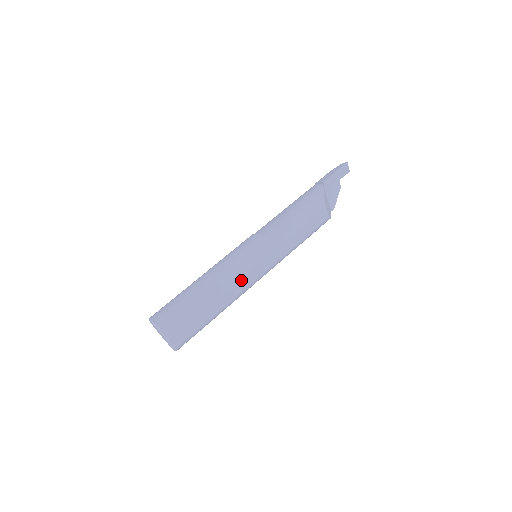
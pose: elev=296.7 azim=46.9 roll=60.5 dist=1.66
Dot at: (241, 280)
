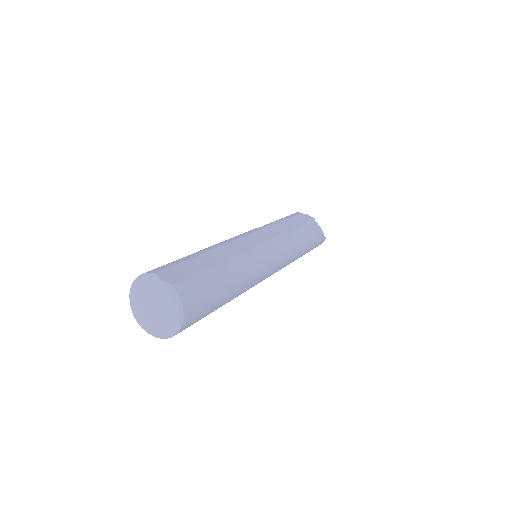
Dot at: (237, 241)
